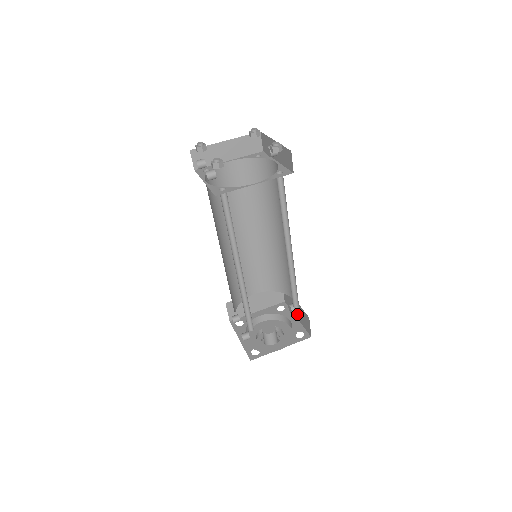
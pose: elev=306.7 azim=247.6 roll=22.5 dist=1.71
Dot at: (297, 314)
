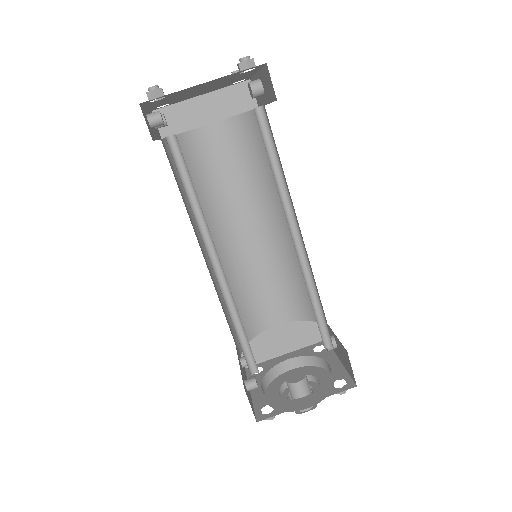
Dot at: (338, 353)
